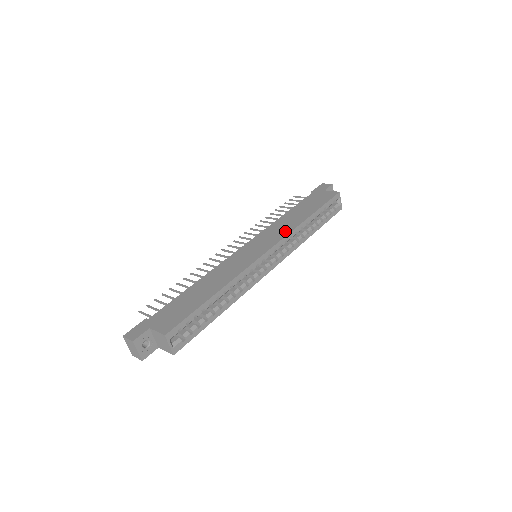
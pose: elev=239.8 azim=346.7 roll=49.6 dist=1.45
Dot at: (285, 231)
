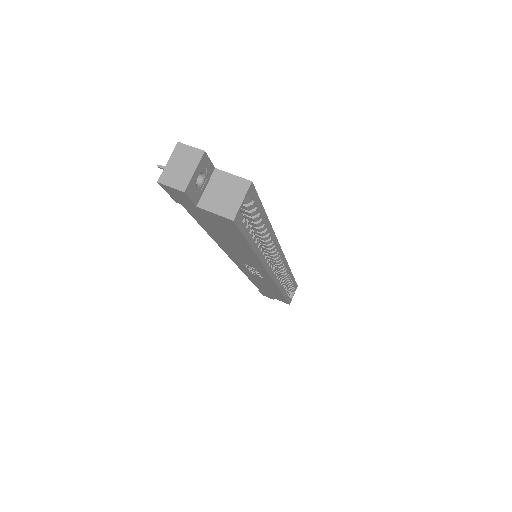
Dot at: occluded
